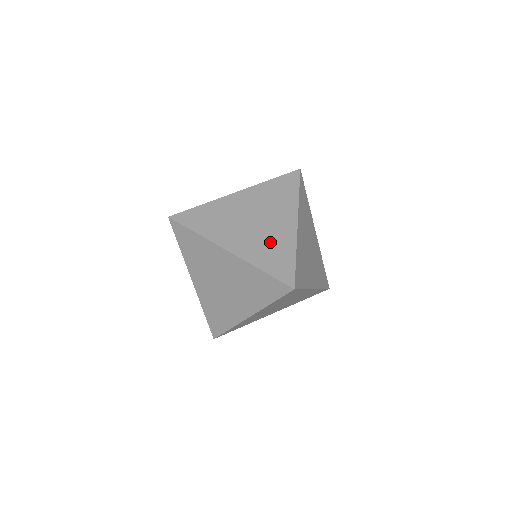
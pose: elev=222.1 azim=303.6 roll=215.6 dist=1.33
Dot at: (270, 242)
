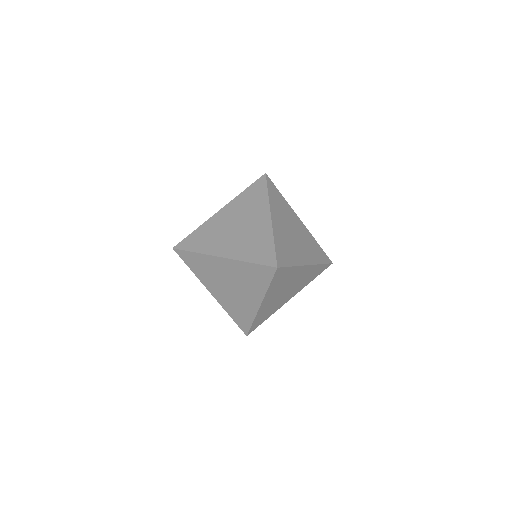
Dot at: (252, 239)
